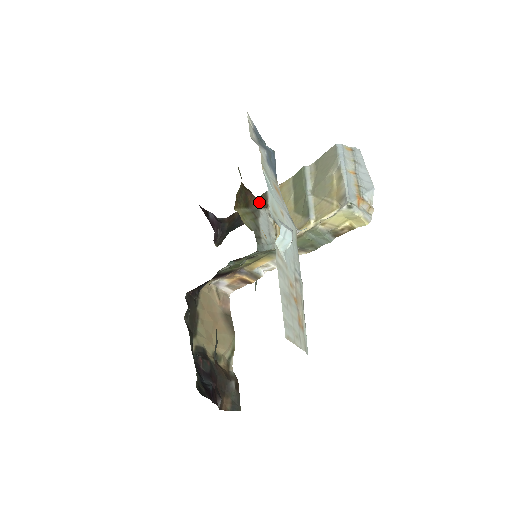
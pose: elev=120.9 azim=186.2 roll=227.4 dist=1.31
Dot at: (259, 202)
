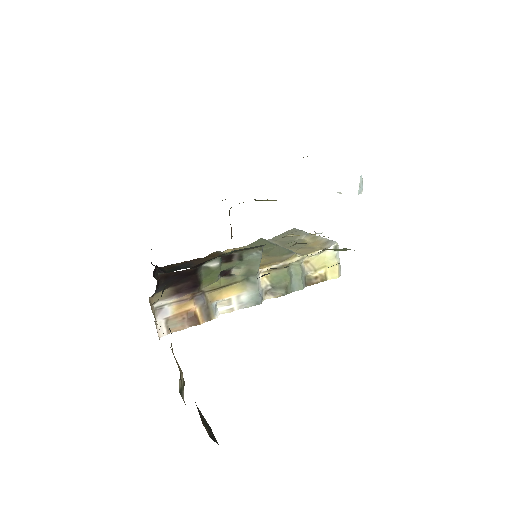
Dot at: (212, 254)
